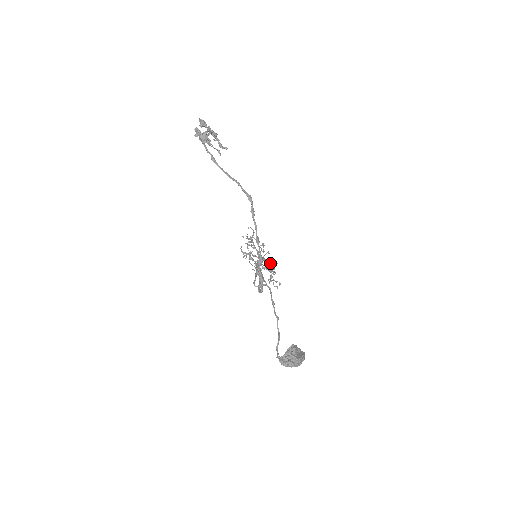
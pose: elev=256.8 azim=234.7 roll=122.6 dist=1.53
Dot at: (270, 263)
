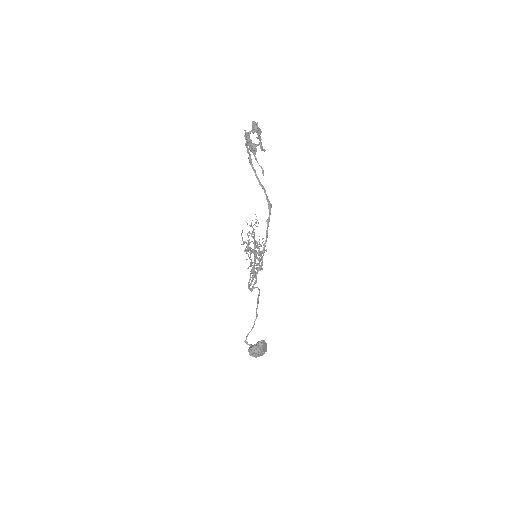
Dot at: occluded
